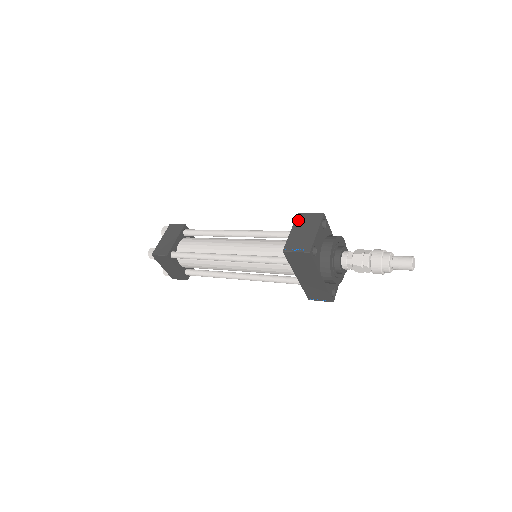
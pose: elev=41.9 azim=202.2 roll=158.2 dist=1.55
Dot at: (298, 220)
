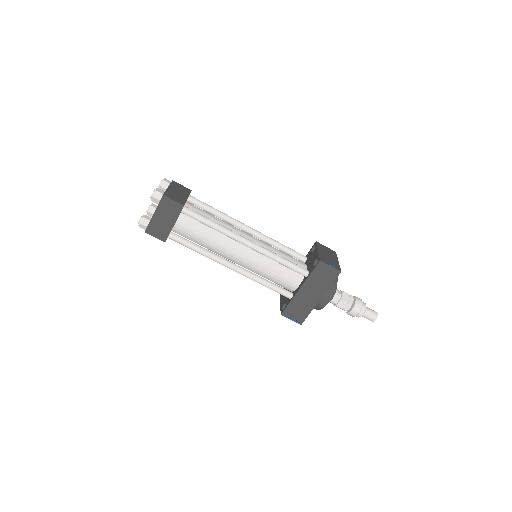
Dot at: (320, 246)
